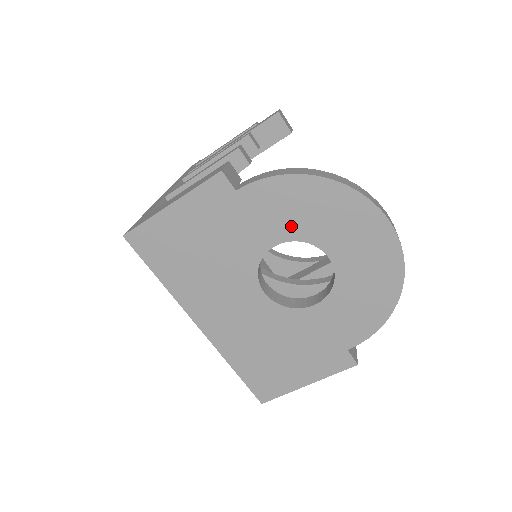
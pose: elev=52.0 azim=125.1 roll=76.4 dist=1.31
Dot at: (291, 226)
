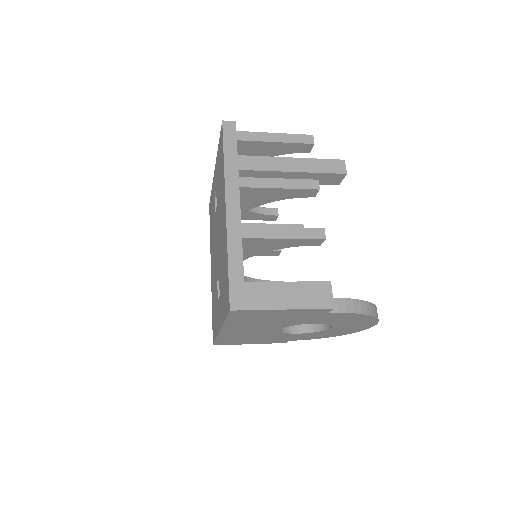
Dot at: (333, 322)
